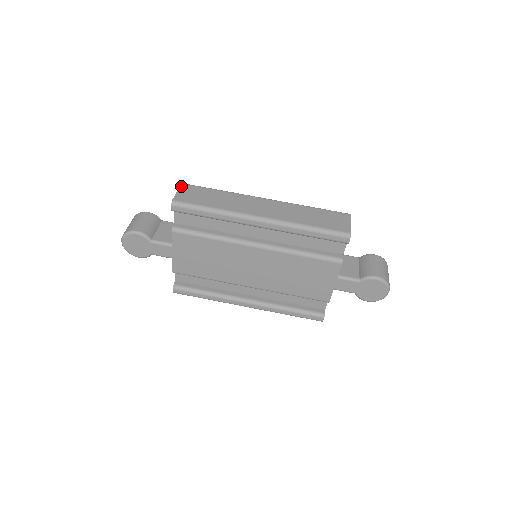
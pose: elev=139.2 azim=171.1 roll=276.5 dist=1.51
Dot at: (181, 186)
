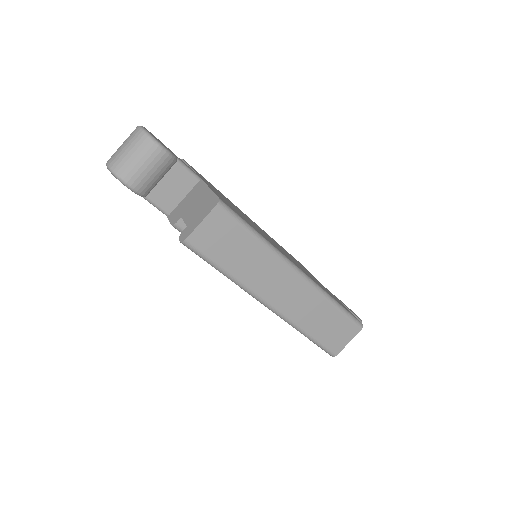
Dot at: (213, 212)
